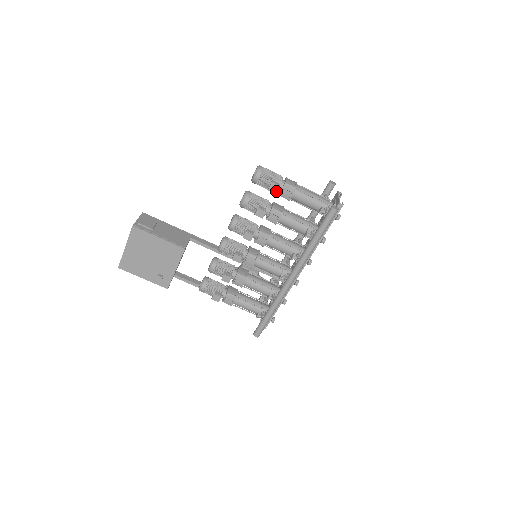
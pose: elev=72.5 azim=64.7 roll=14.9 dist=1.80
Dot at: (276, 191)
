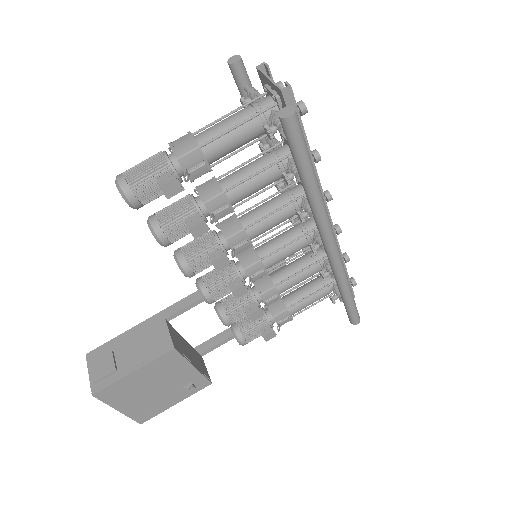
Dot at: (180, 187)
